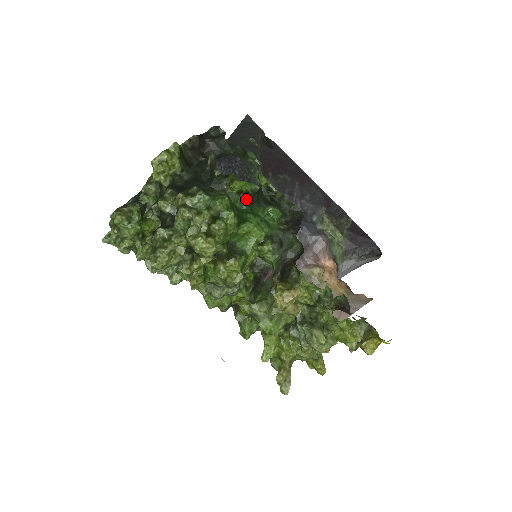
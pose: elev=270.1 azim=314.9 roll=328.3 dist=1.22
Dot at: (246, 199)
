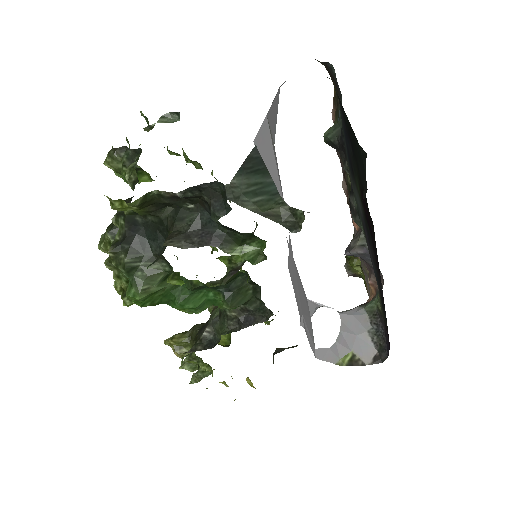
Dot at: (189, 288)
